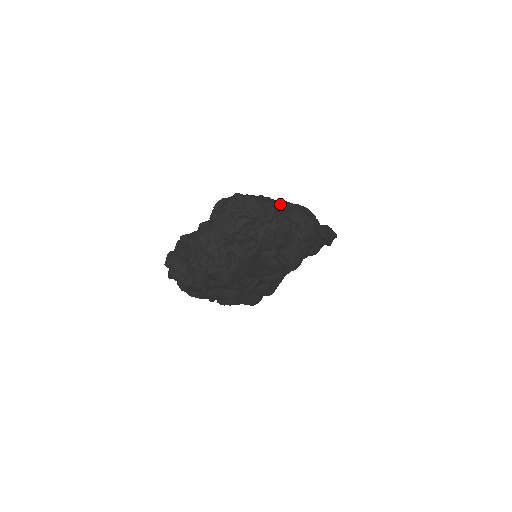
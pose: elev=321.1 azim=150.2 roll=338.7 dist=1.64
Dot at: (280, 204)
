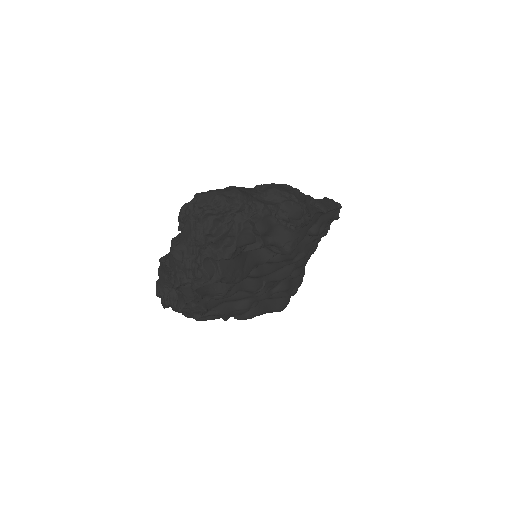
Dot at: (251, 189)
